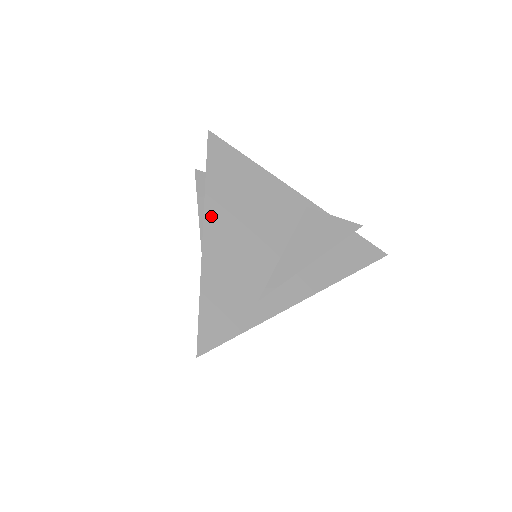
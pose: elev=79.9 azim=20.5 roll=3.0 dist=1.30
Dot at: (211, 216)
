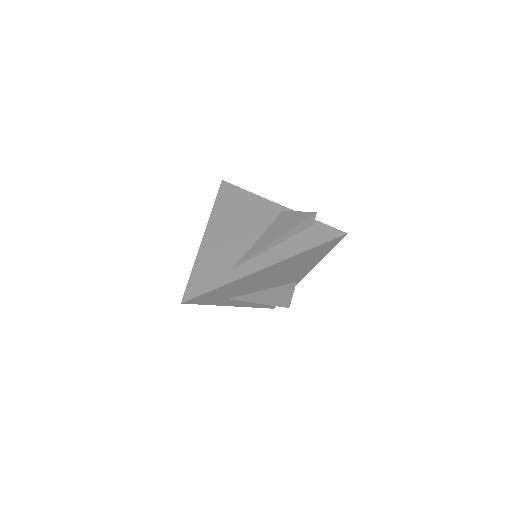
Dot at: (212, 225)
